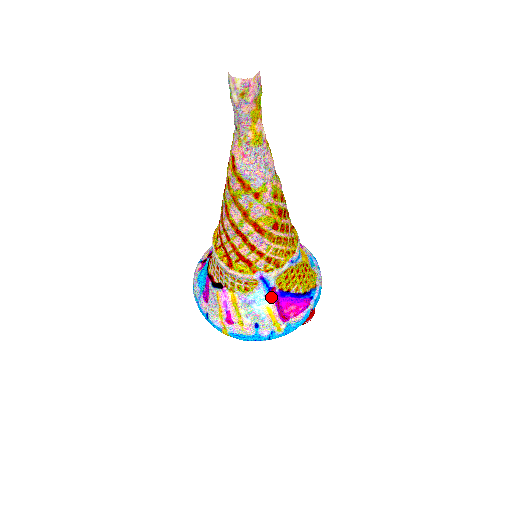
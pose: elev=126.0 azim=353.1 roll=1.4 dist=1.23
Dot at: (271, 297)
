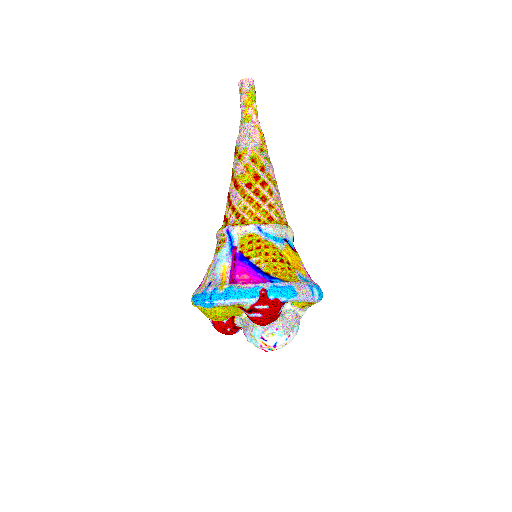
Dot at: (231, 257)
